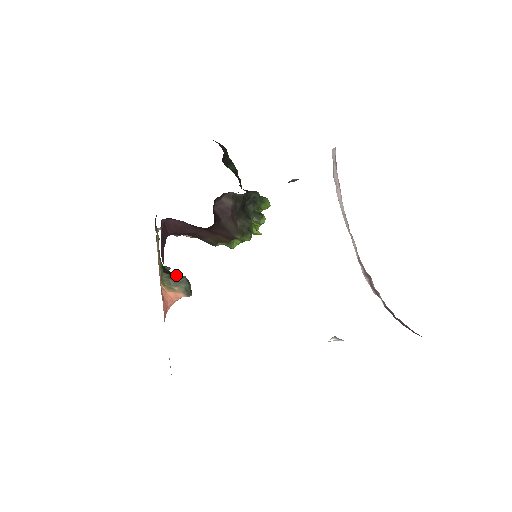
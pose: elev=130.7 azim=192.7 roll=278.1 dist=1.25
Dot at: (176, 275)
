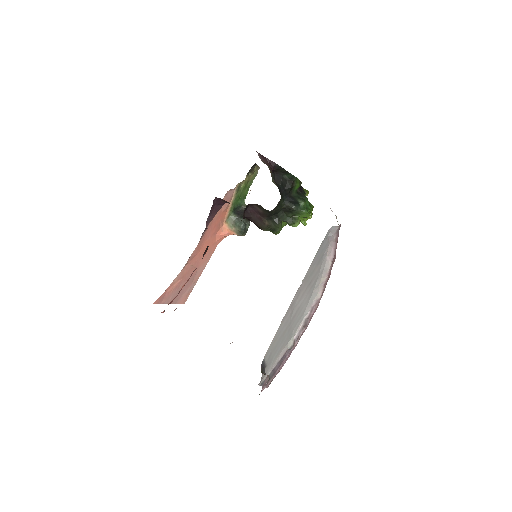
Dot at: (240, 218)
